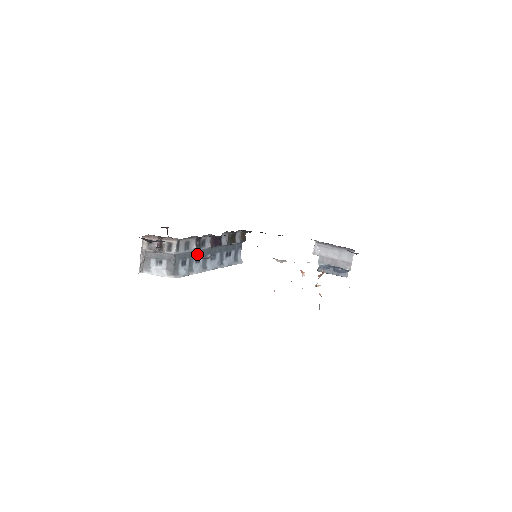
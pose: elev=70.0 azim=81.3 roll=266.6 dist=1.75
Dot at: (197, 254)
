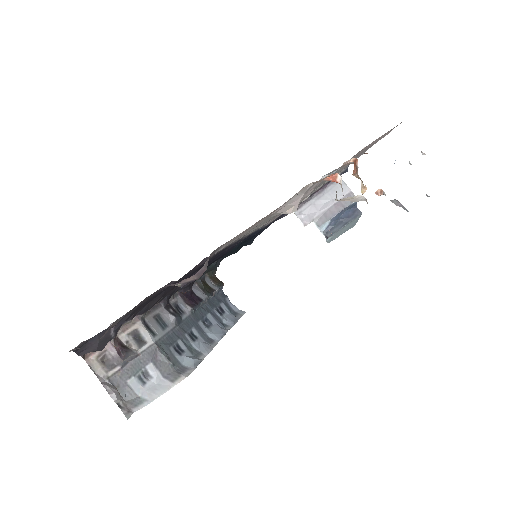
Dot at: (184, 329)
